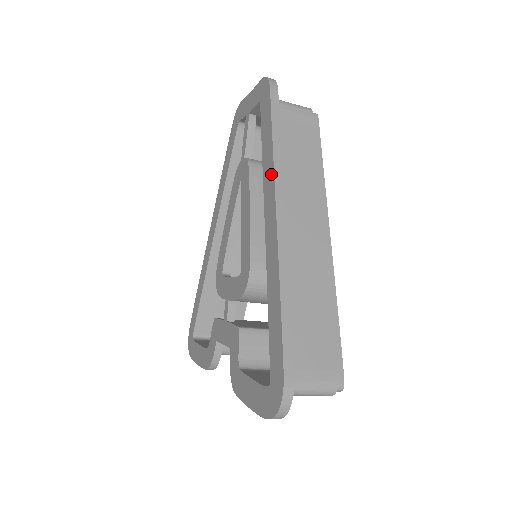
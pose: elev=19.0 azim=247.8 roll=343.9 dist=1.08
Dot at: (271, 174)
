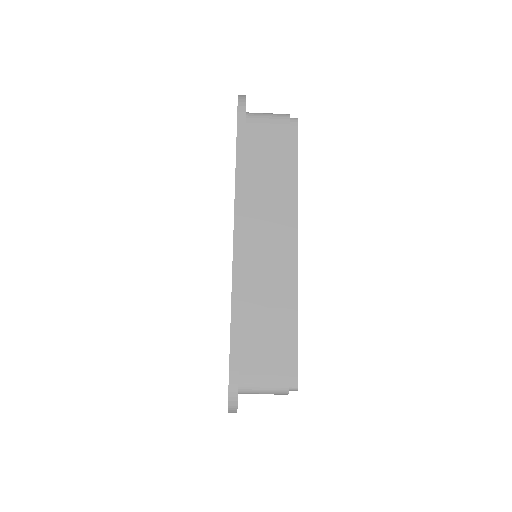
Dot at: (234, 199)
